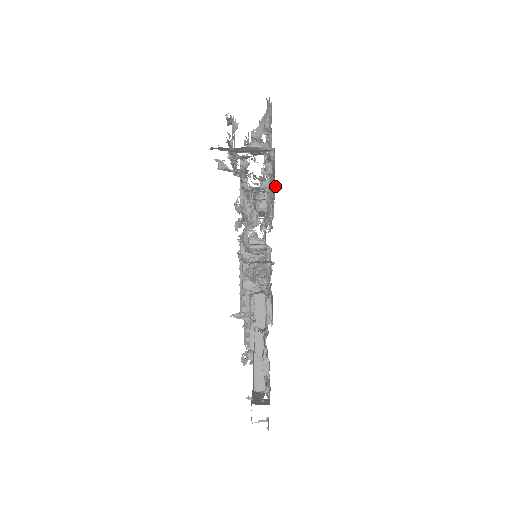
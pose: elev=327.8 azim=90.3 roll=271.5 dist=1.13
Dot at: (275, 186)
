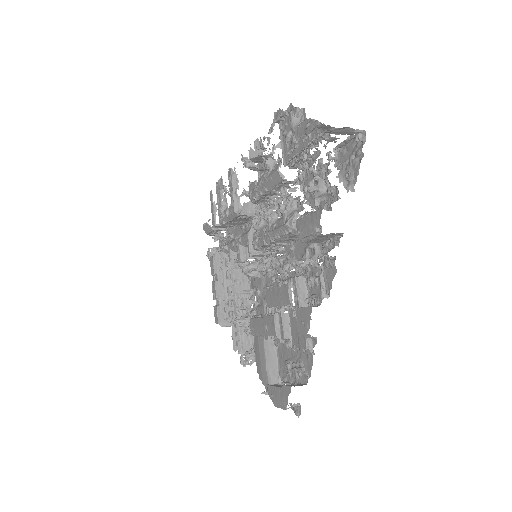
Dot at: (358, 164)
